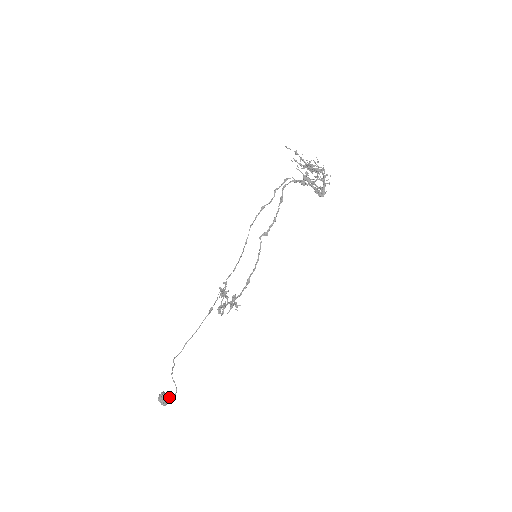
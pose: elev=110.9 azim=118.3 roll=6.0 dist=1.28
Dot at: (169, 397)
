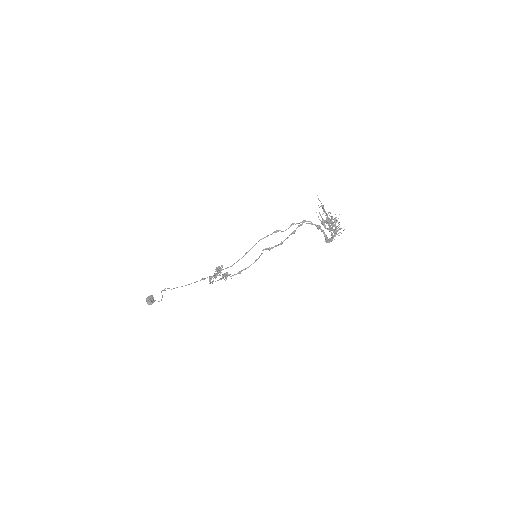
Dot at: occluded
